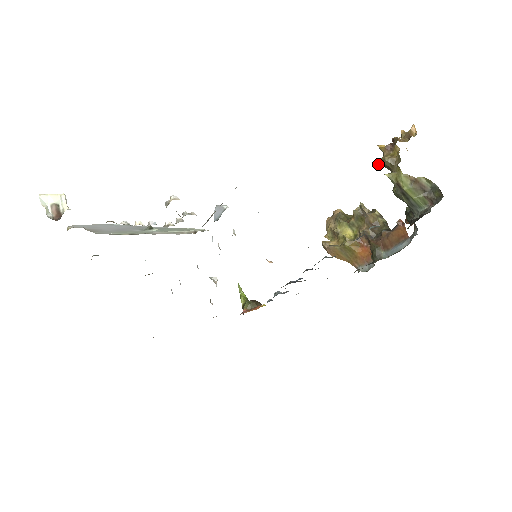
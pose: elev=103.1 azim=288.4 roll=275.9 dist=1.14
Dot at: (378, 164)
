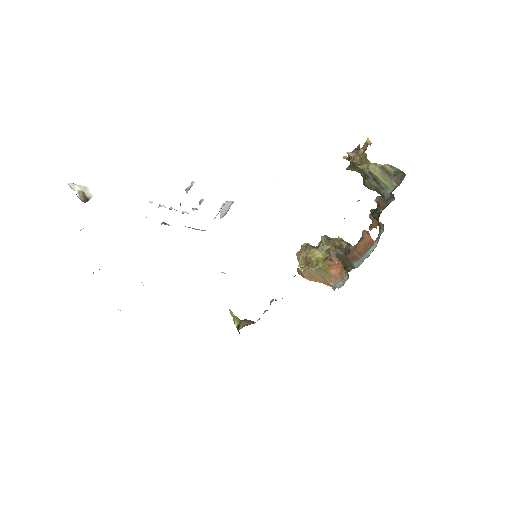
Dot at: (347, 169)
